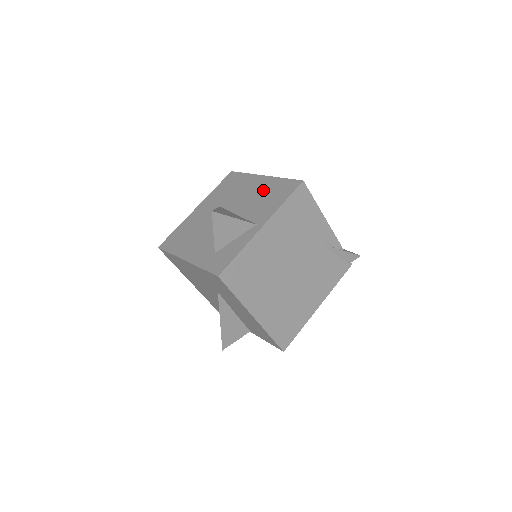
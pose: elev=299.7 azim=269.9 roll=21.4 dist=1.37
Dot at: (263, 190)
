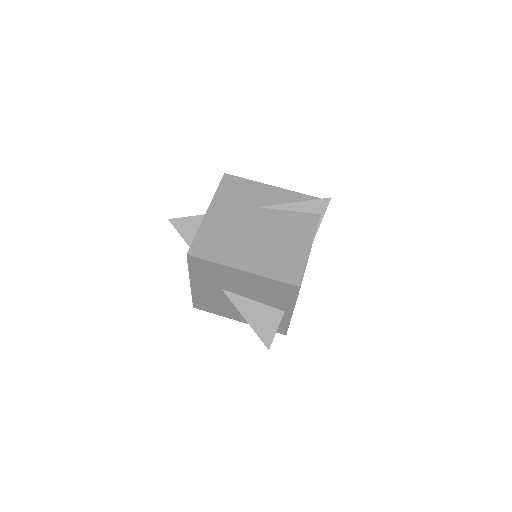
Dot at: (260, 286)
